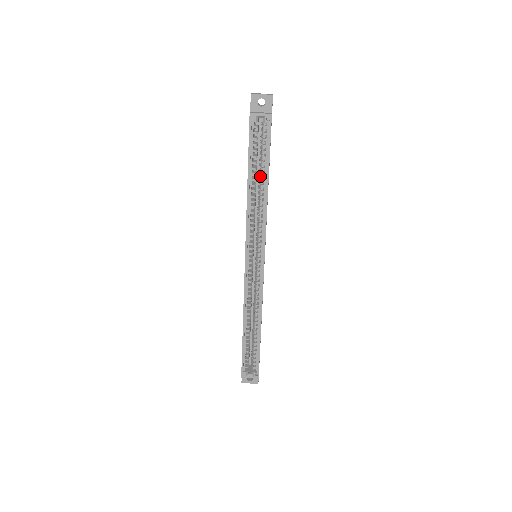
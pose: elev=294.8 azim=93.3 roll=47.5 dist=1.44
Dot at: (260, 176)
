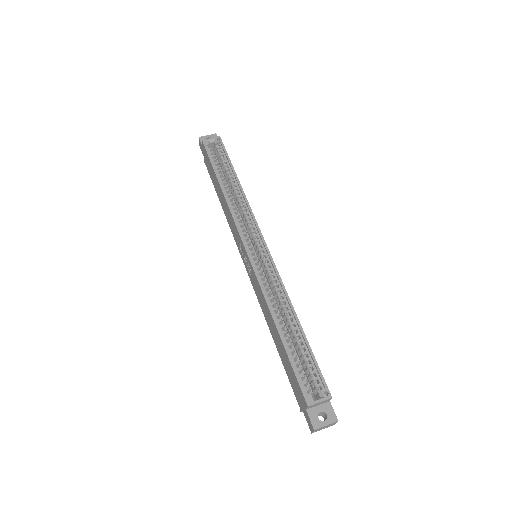
Dot at: (229, 180)
